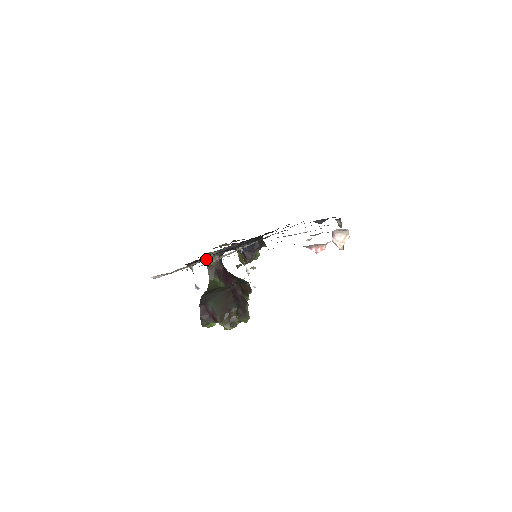
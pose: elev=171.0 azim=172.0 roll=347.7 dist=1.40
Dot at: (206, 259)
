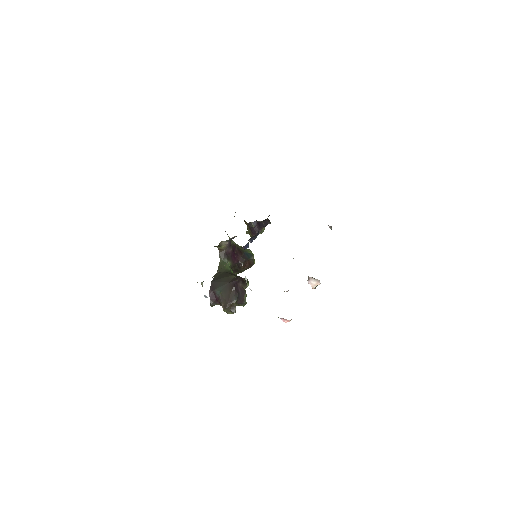
Dot at: (213, 276)
